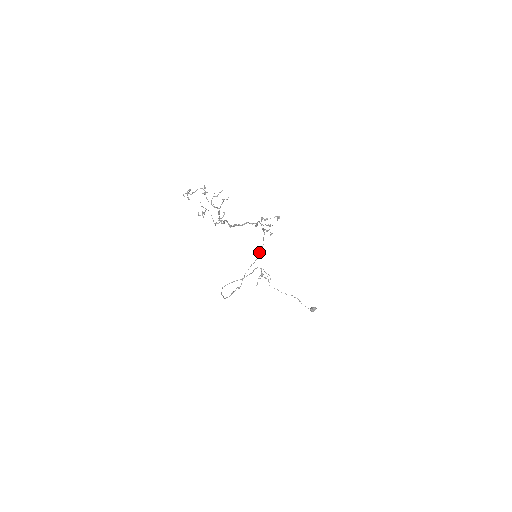
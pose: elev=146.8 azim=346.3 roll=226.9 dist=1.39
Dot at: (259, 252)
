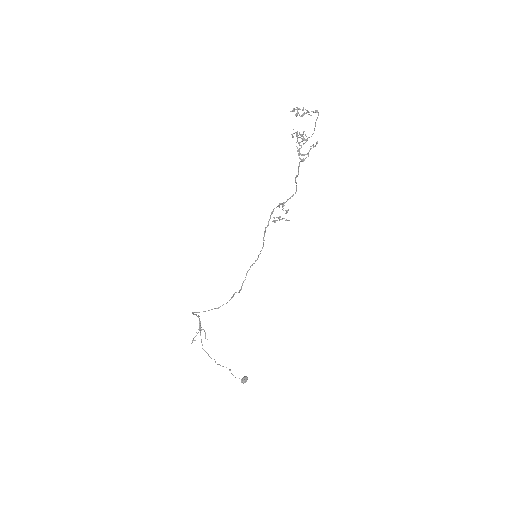
Dot at: (260, 251)
